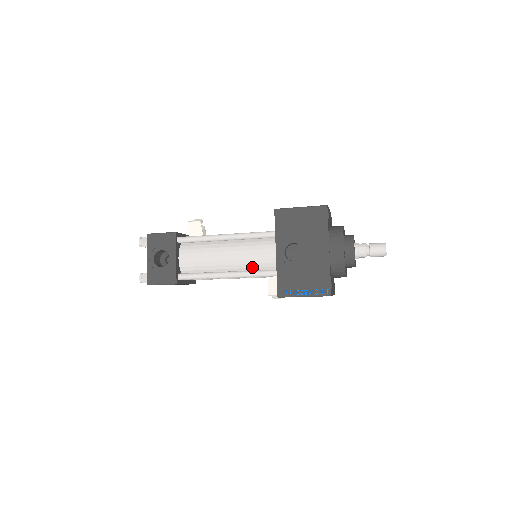
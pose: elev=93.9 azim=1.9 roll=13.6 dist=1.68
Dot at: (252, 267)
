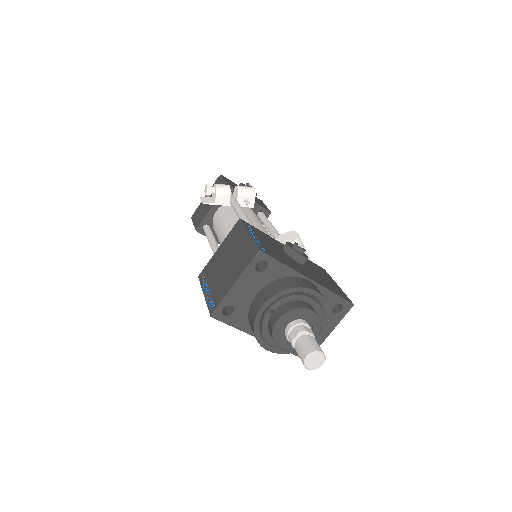
Dot at: occluded
